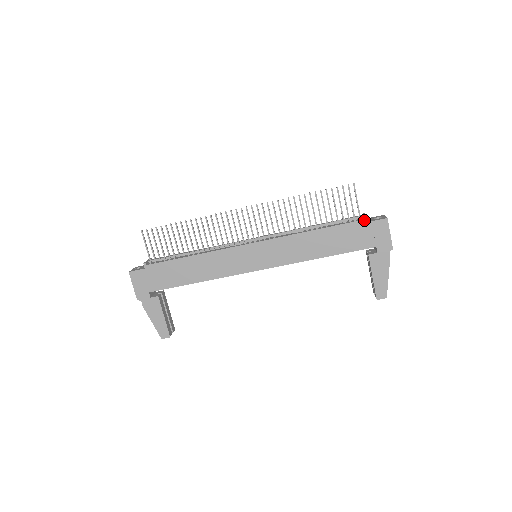
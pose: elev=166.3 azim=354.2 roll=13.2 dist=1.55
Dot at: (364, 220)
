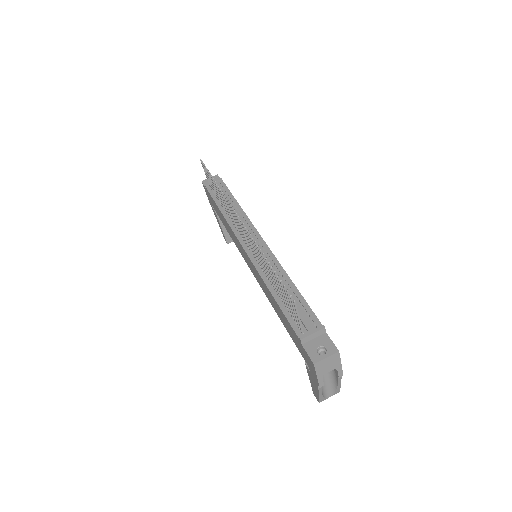
Dot at: (299, 338)
